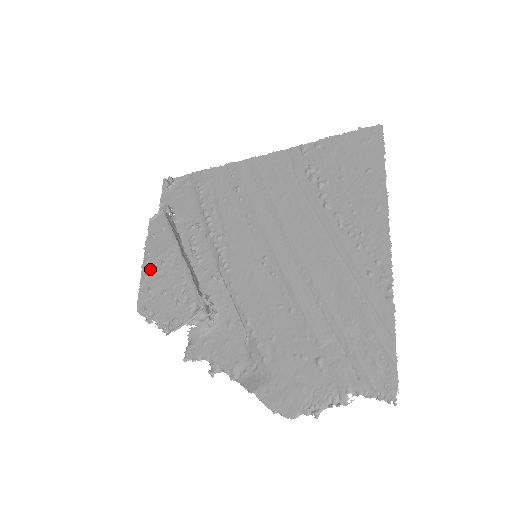
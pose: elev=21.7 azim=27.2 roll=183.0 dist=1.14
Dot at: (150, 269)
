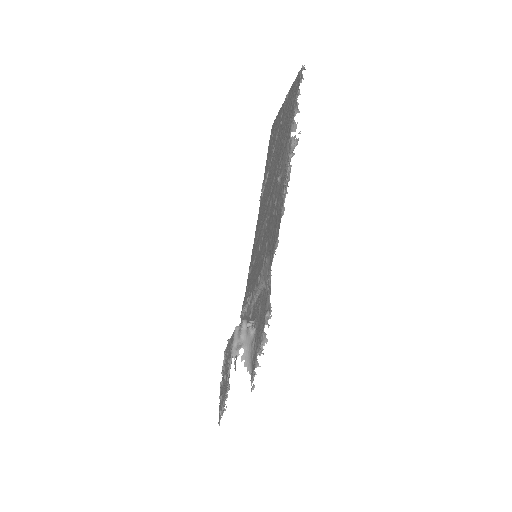
Dot at: (221, 387)
